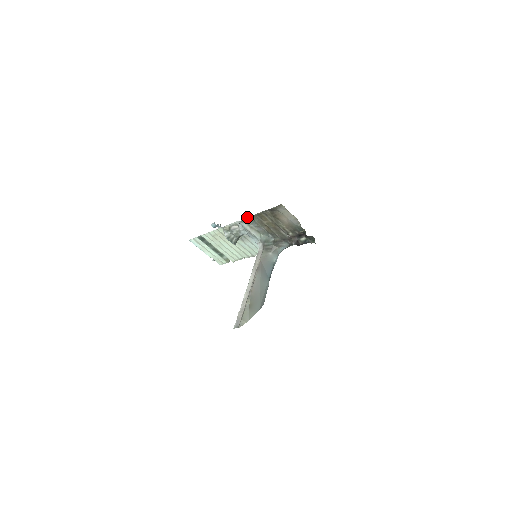
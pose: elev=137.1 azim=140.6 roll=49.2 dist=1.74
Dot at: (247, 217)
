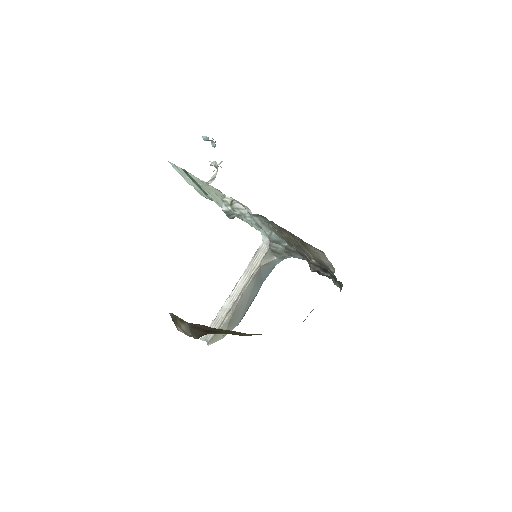
Dot at: (263, 216)
